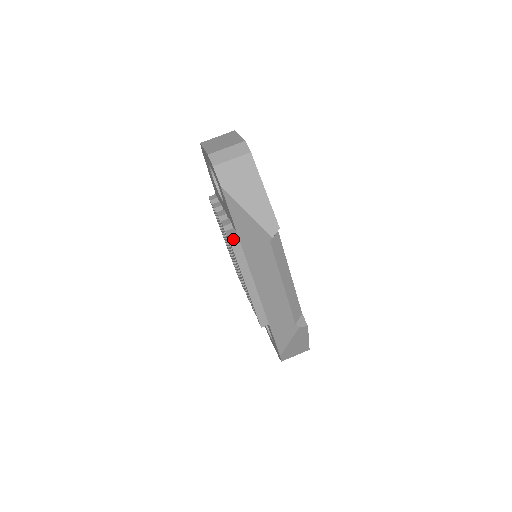
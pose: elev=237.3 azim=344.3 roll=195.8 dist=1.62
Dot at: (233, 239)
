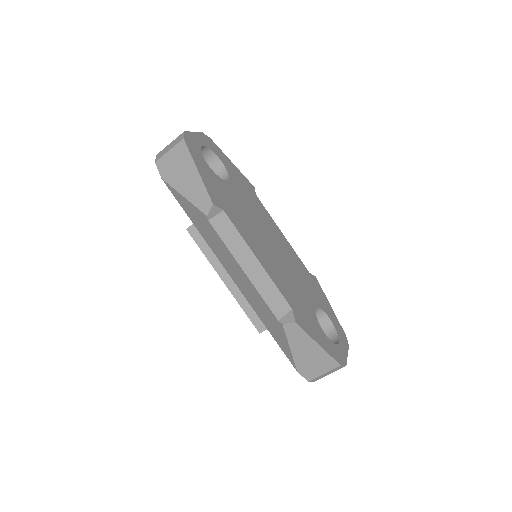
Dot at: (192, 231)
